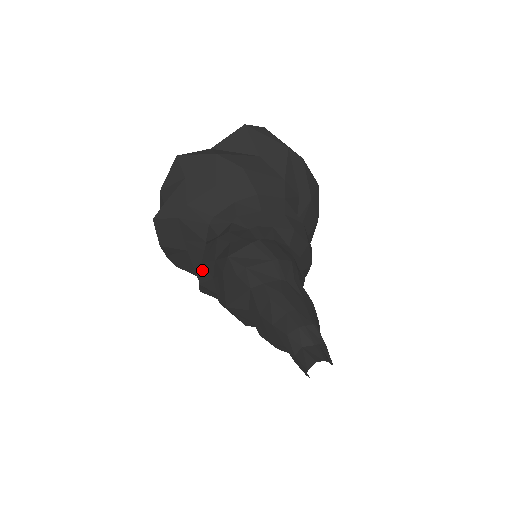
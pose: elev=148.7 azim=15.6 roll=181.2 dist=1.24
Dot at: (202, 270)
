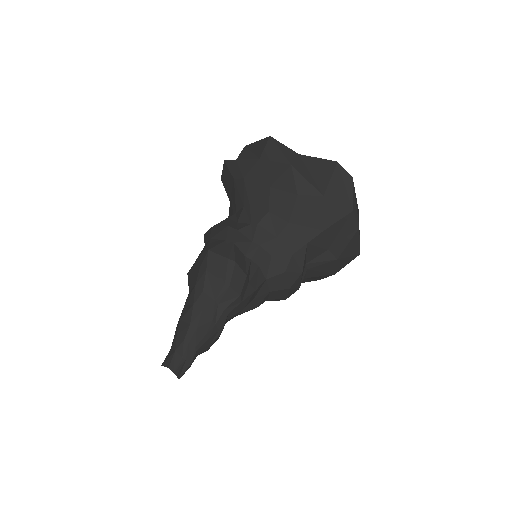
Dot at: (208, 232)
